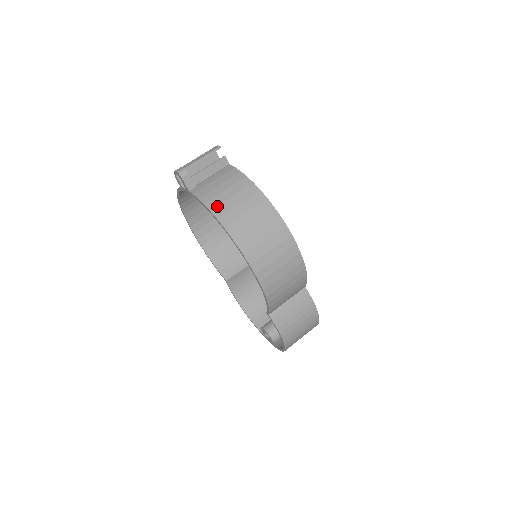
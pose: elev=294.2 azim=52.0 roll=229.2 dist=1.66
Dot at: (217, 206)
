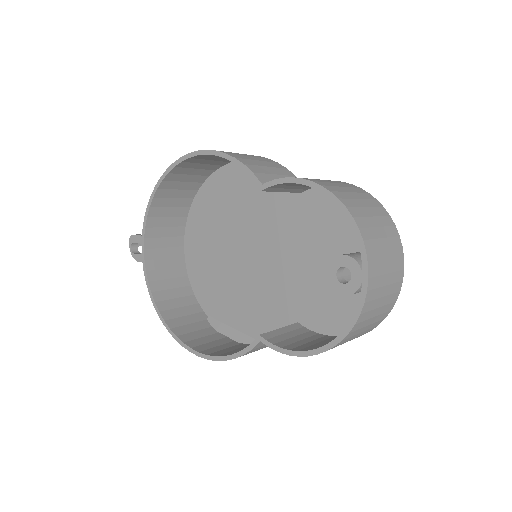
Dot at: (158, 196)
